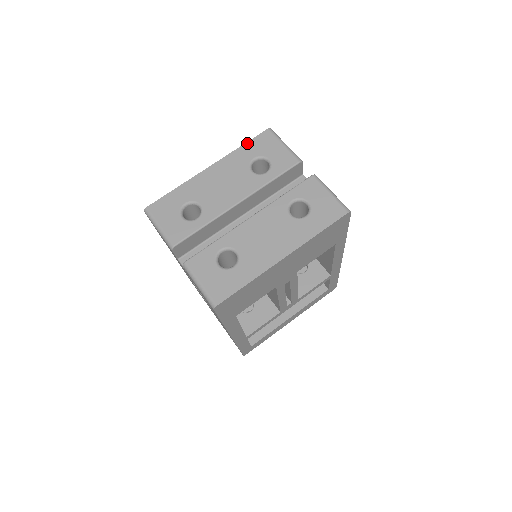
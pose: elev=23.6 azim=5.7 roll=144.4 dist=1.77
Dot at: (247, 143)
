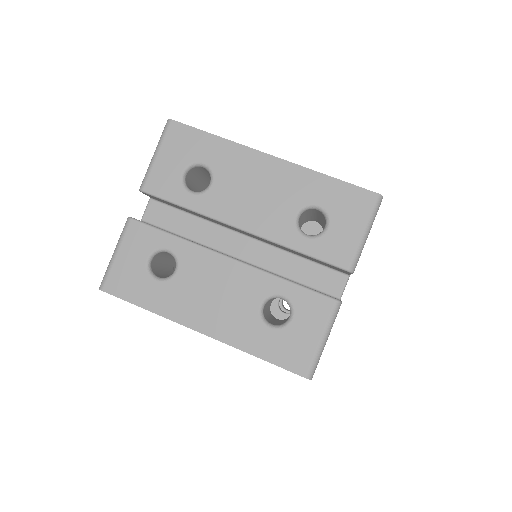
Dot at: (337, 180)
